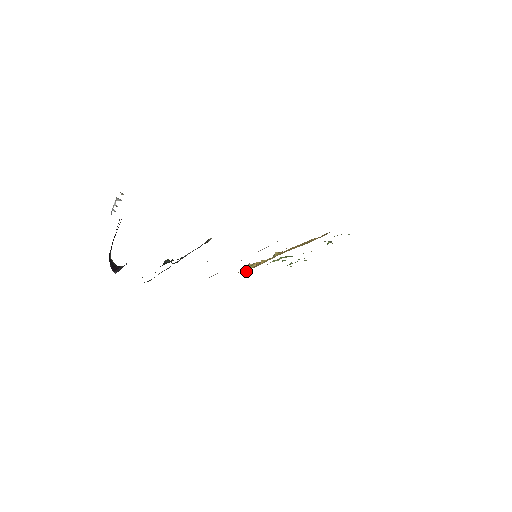
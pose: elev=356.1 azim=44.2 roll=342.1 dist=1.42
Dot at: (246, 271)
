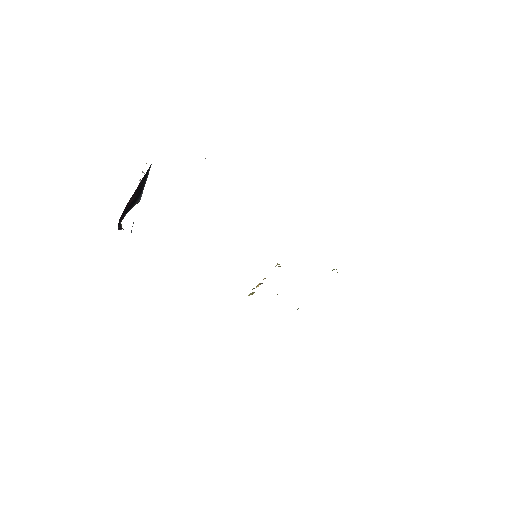
Dot at: occluded
